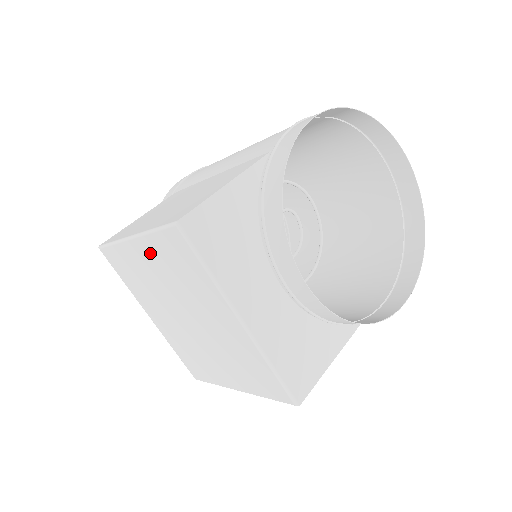
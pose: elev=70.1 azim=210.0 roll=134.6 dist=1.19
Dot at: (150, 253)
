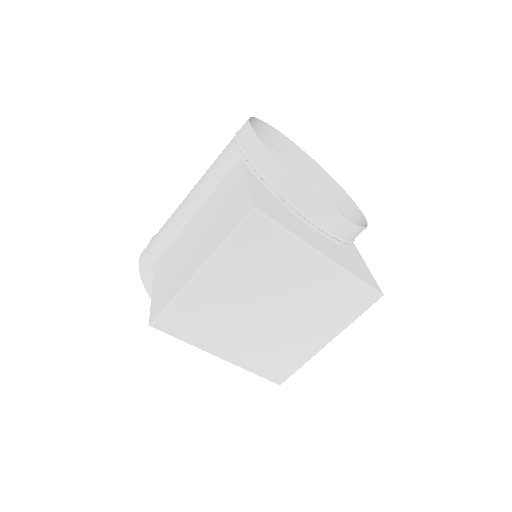
Dot at: (224, 269)
